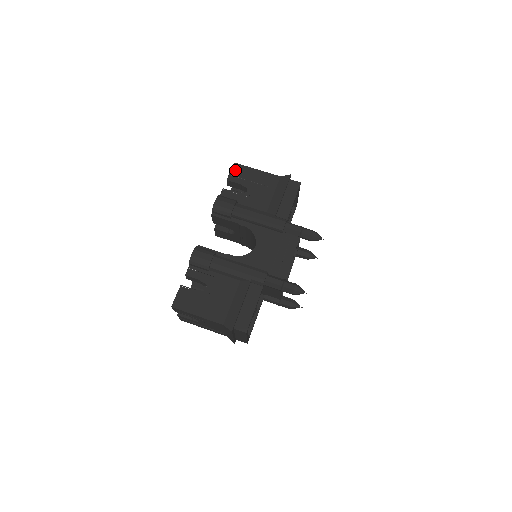
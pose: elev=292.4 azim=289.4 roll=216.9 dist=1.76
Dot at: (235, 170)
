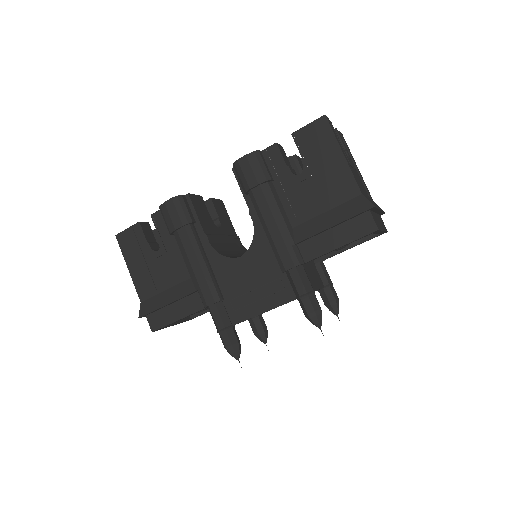
Dot at: (315, 128)
